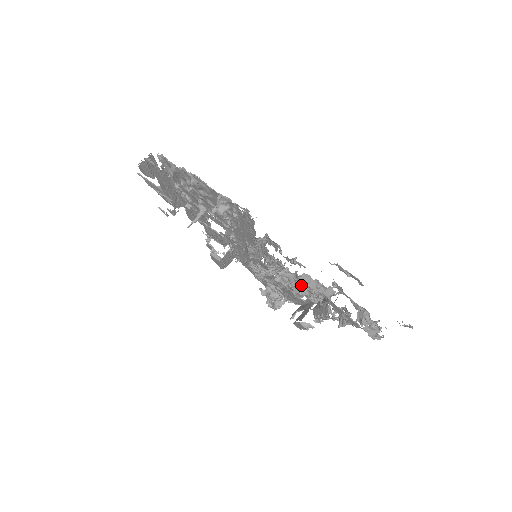
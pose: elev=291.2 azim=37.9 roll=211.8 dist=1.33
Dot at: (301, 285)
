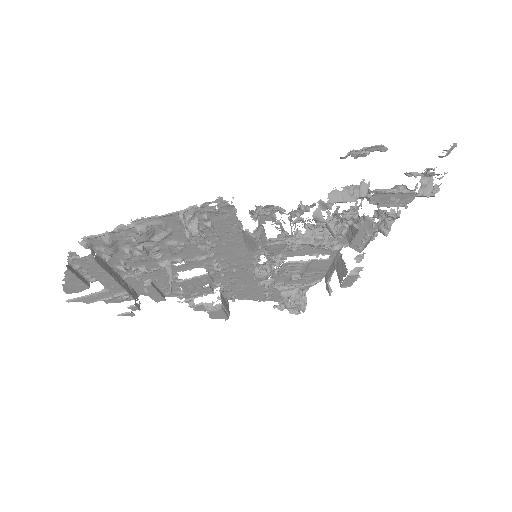
Dot at: occluded
